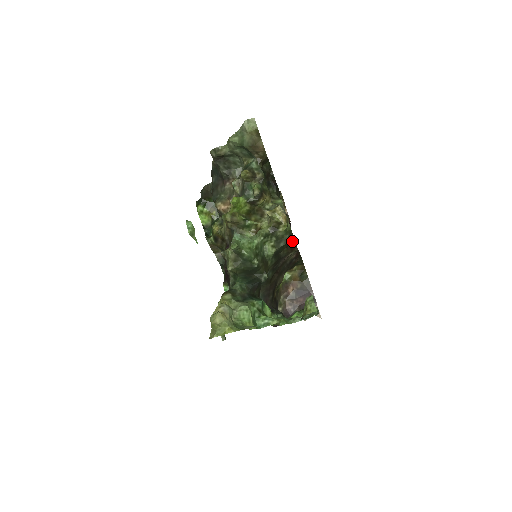
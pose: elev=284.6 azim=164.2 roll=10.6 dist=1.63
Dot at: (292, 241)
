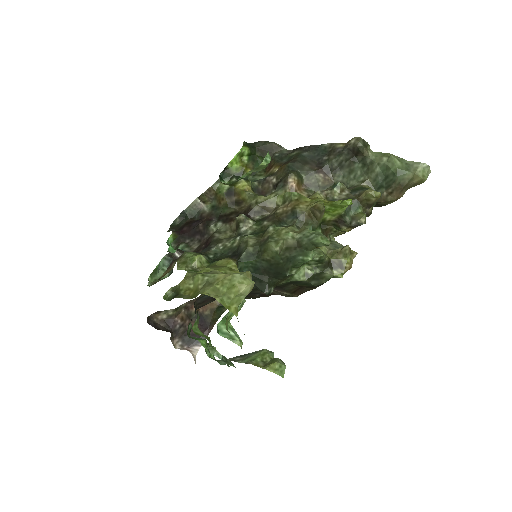
Dot at: (310, 287)
